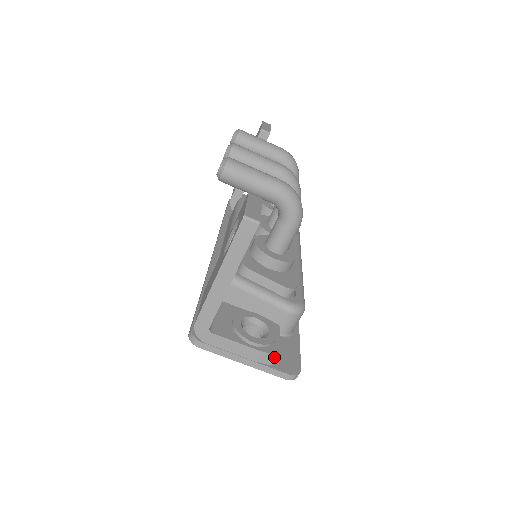
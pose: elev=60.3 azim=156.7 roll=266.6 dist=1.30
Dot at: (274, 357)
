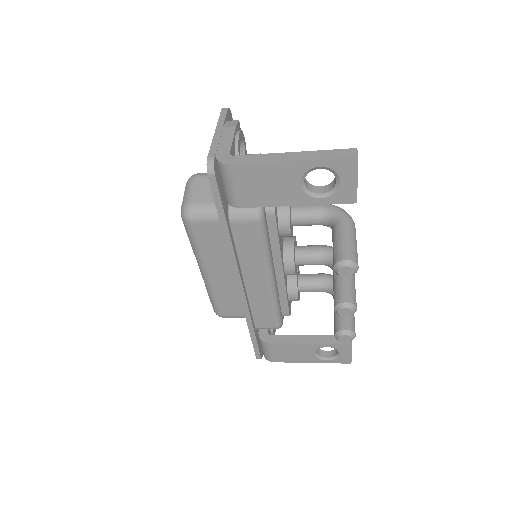
Dot at: occluded
